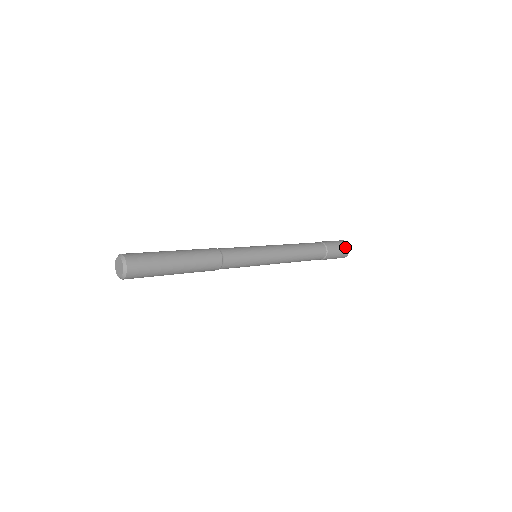
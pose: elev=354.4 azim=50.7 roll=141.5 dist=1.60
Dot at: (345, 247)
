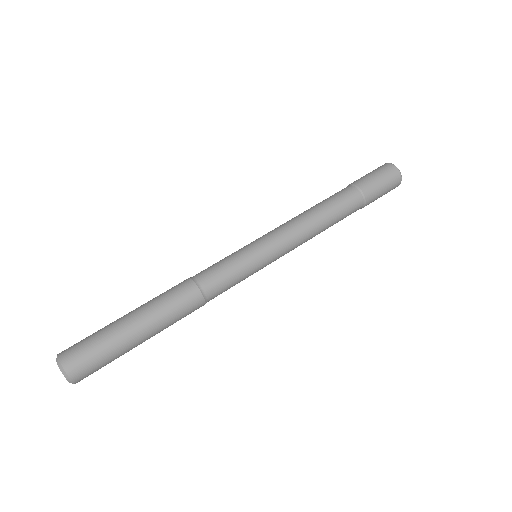
Dot at: occluded
